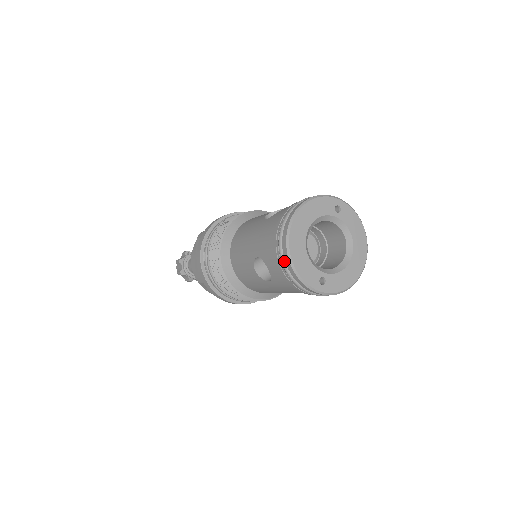
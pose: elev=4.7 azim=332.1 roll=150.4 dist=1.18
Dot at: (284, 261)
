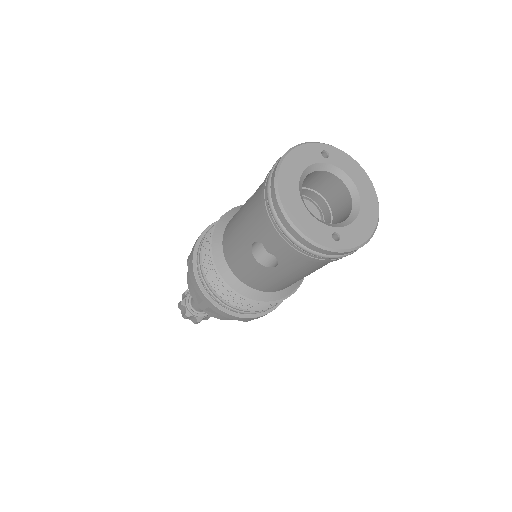
Dot at: (283, 227)
